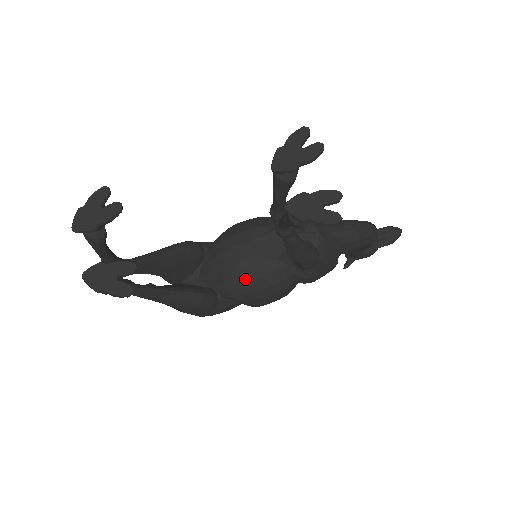
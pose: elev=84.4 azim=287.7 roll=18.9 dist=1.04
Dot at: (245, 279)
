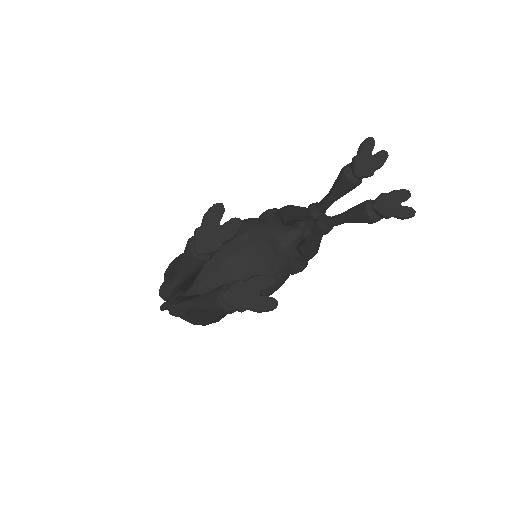
Dot at: occluded
